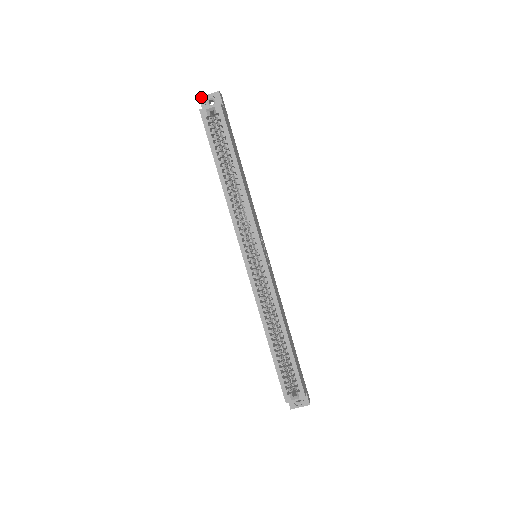
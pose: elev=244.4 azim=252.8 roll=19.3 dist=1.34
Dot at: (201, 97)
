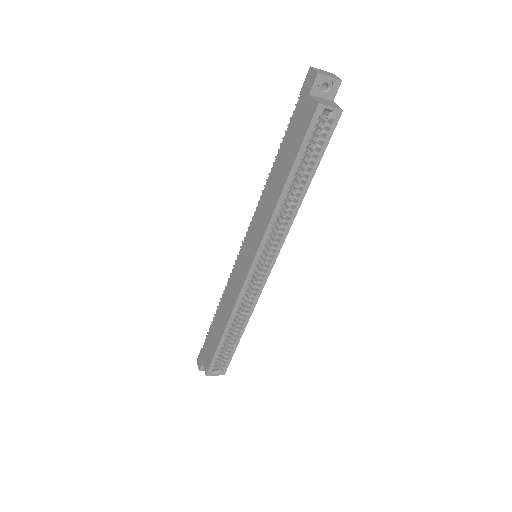
Dot at: (320, 74)
